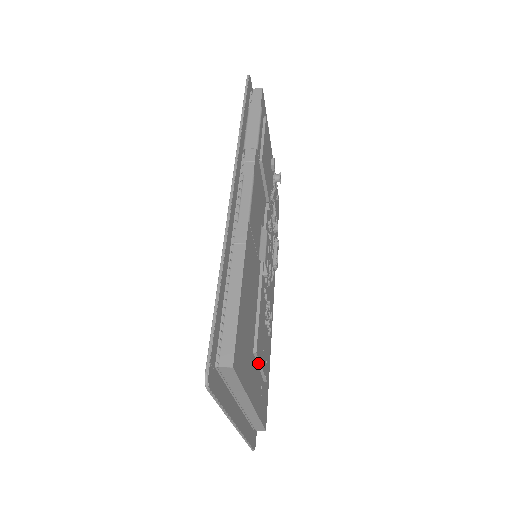
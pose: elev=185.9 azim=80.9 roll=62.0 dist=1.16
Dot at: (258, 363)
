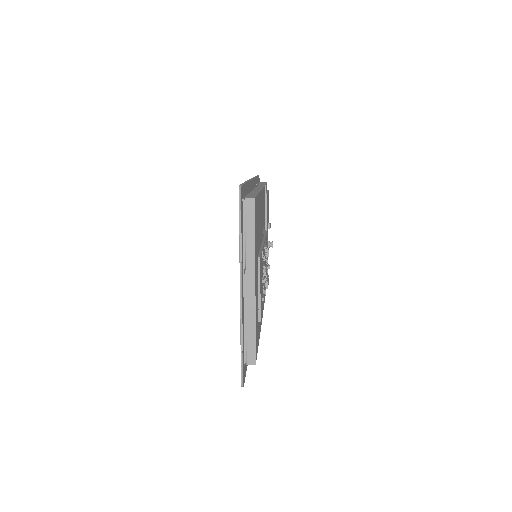
Dot at: (259, 278)
